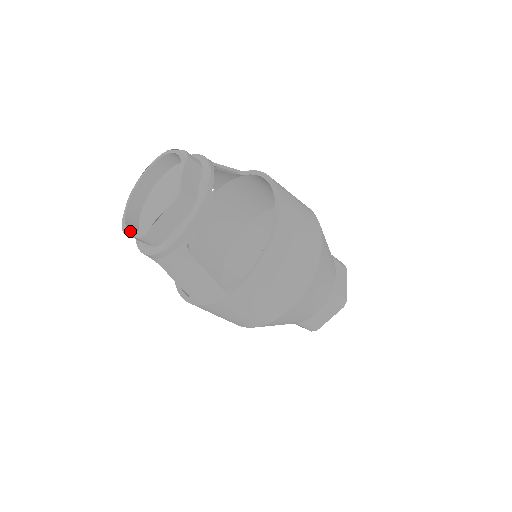
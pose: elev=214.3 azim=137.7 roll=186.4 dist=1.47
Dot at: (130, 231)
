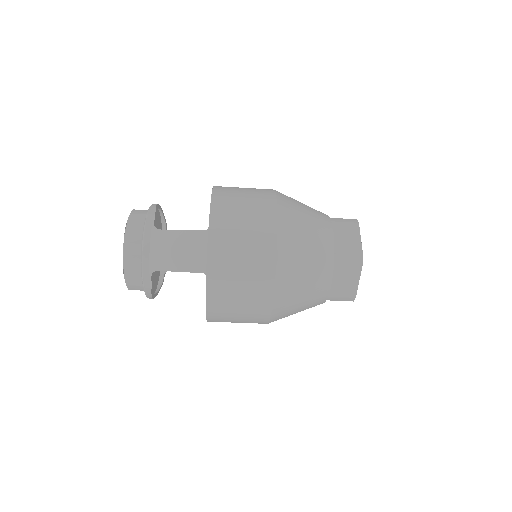
Dot at: (124, 269)
